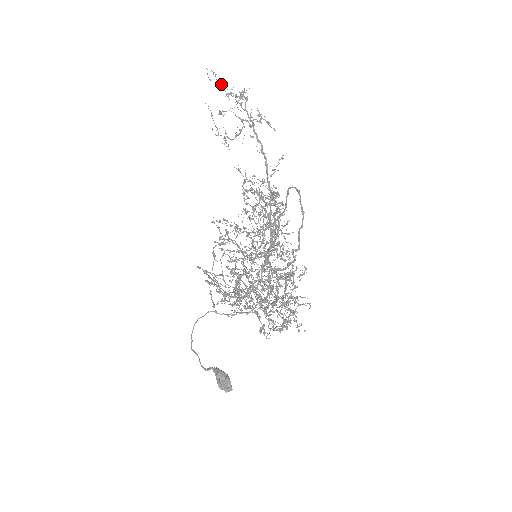
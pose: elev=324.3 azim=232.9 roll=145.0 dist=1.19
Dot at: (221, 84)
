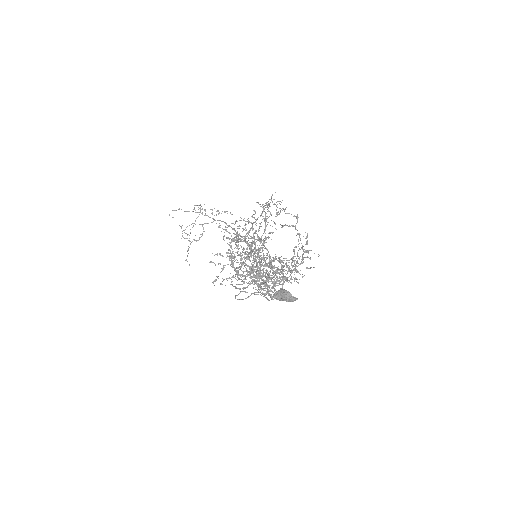
Dot at: (184, 211)
